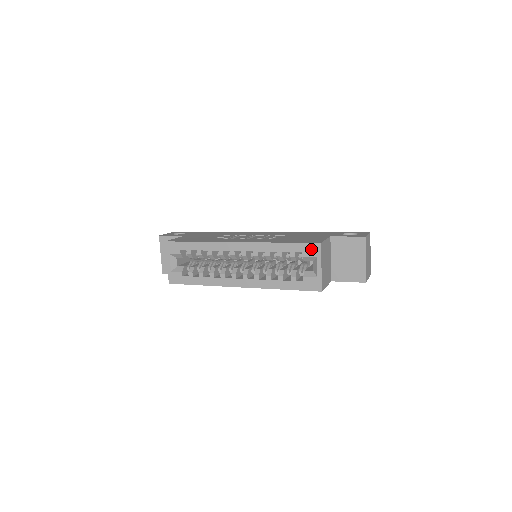
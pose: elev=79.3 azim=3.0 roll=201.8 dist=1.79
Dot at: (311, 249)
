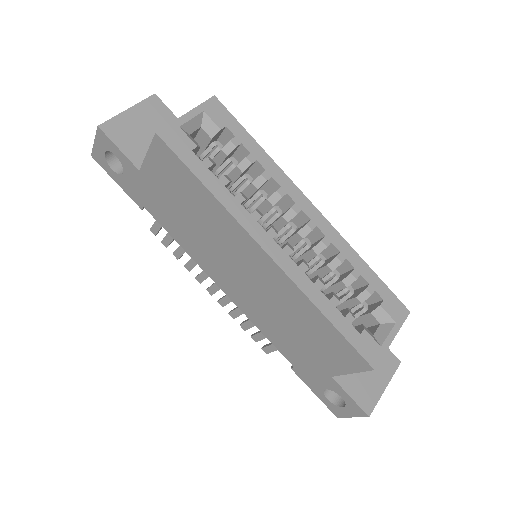
Dot at: (396, 307)
